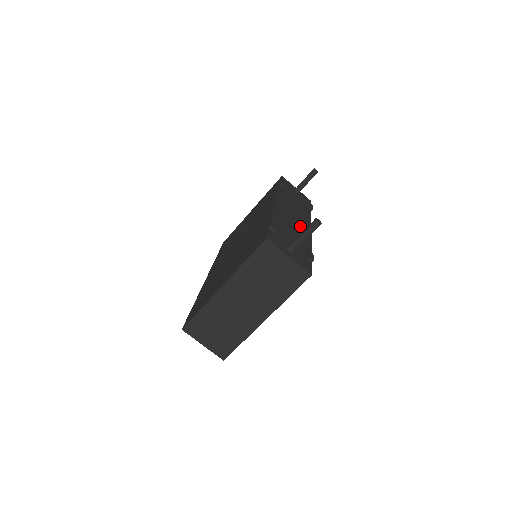
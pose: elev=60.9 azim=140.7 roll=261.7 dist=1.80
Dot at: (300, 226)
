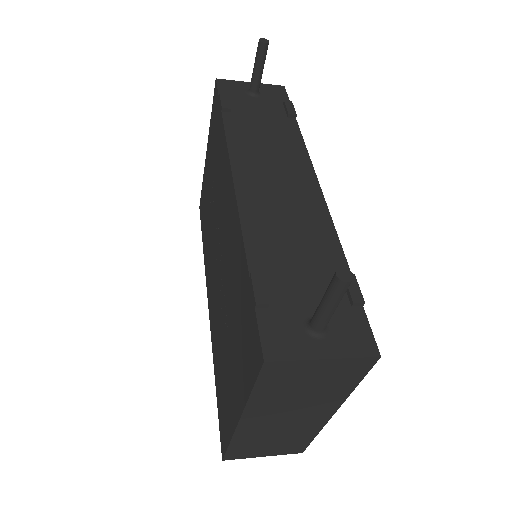
Dot at: (299, 202)
